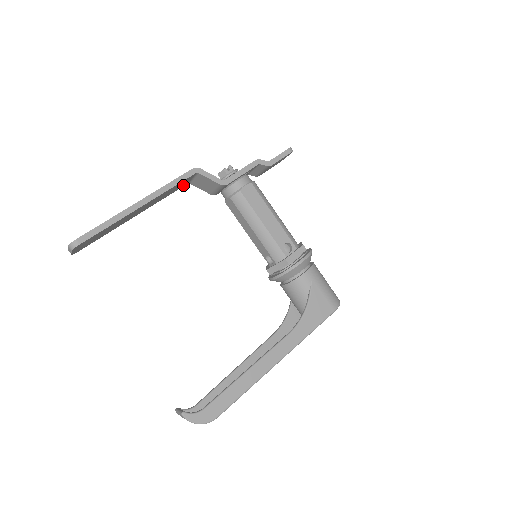
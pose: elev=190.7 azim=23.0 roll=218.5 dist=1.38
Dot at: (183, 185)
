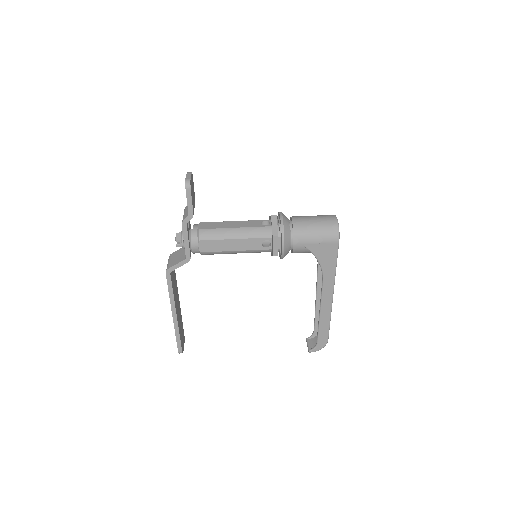
Dot at: occluded
